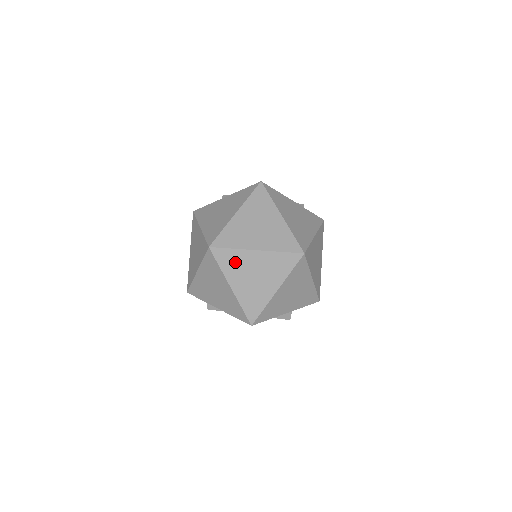
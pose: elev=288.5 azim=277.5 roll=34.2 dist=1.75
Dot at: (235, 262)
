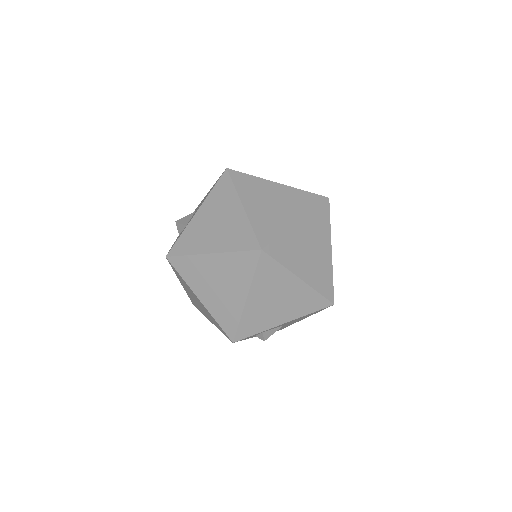
Dot at: (289, 248)
